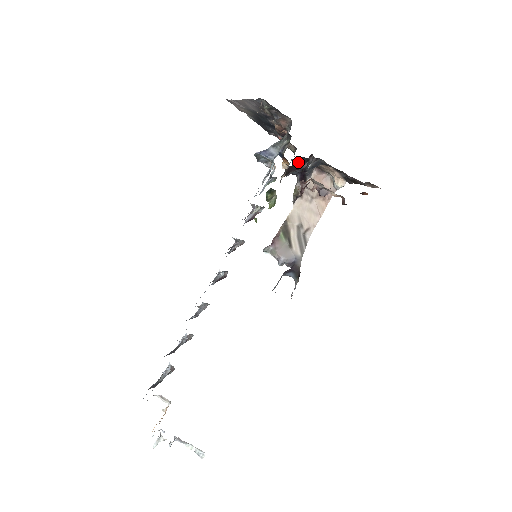
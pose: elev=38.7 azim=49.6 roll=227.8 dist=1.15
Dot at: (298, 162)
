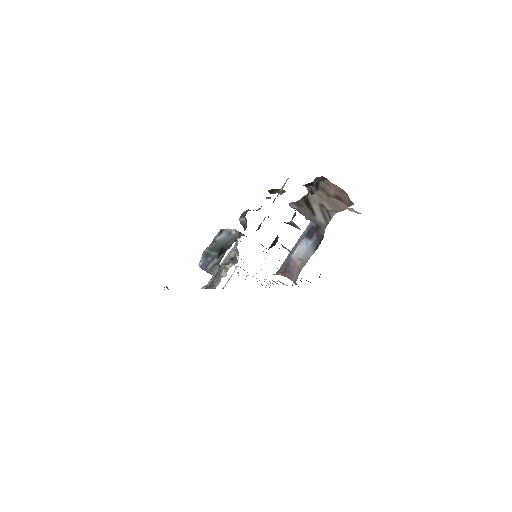
Dot at: occluded
